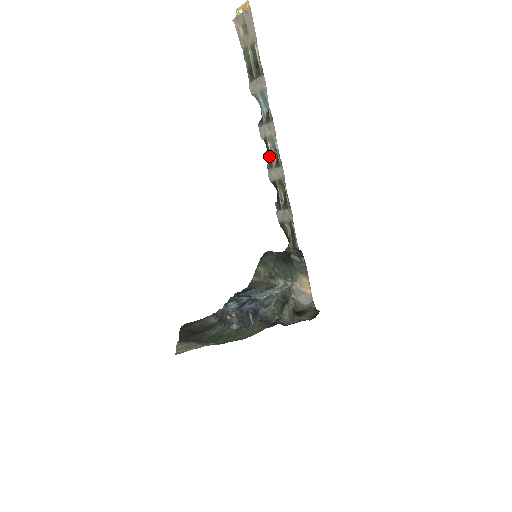
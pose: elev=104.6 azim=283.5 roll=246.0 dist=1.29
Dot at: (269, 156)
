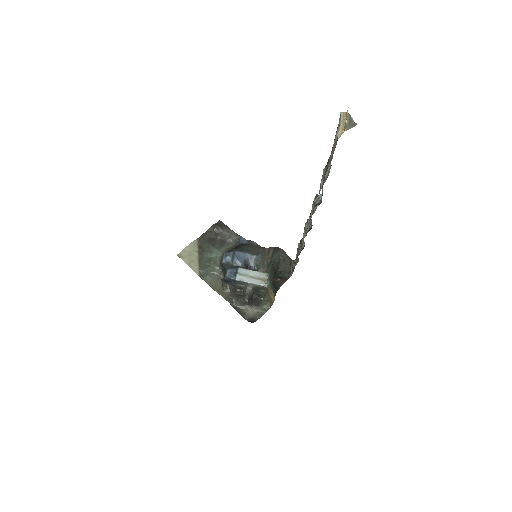
Dot at: occluded
